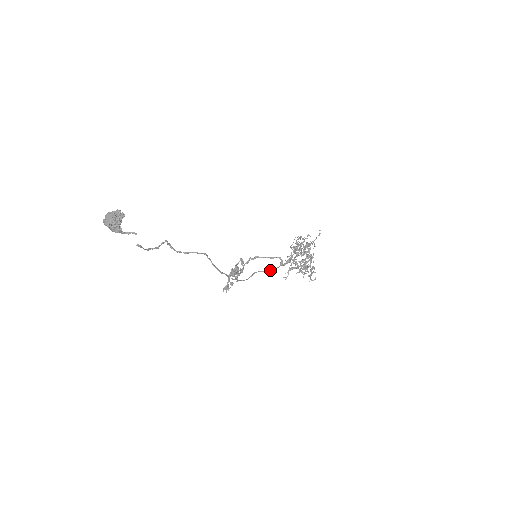
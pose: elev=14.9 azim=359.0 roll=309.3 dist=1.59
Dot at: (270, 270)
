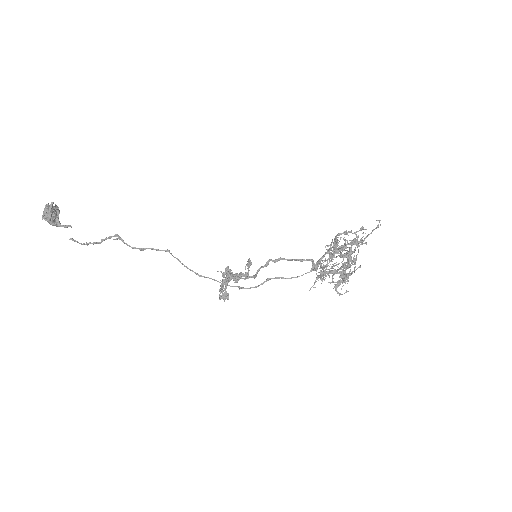
Dot at: occluded
